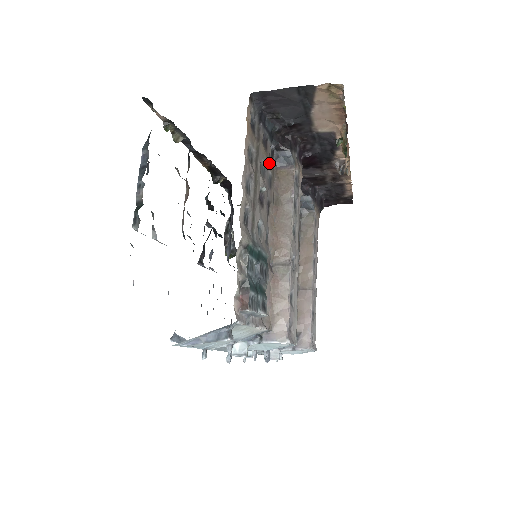
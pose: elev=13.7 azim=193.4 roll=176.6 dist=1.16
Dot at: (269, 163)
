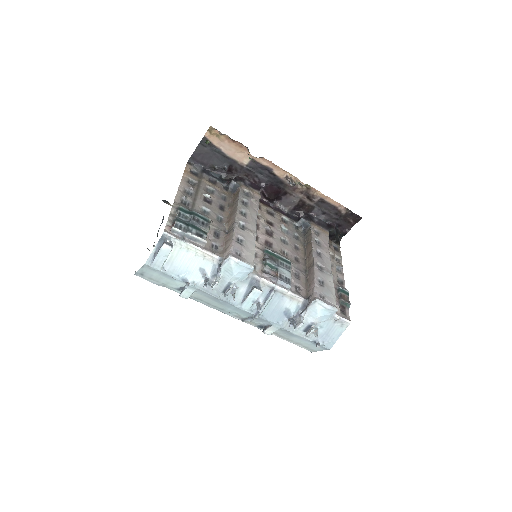
Dot at: (224, 192)
